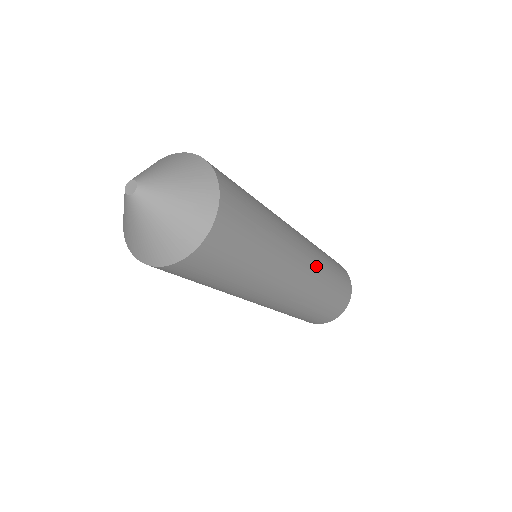
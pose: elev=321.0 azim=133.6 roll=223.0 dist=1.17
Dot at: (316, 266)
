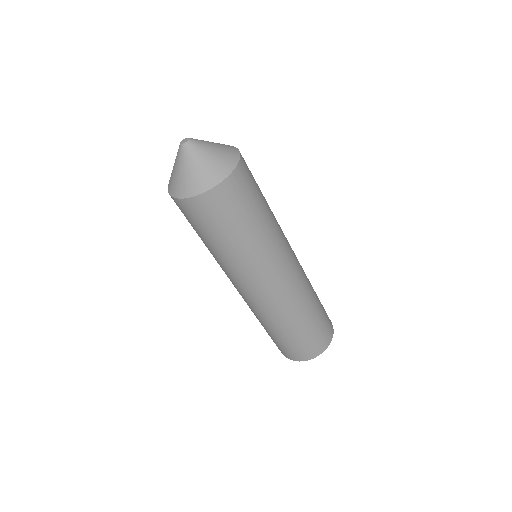
Dot at: (287, 299)
